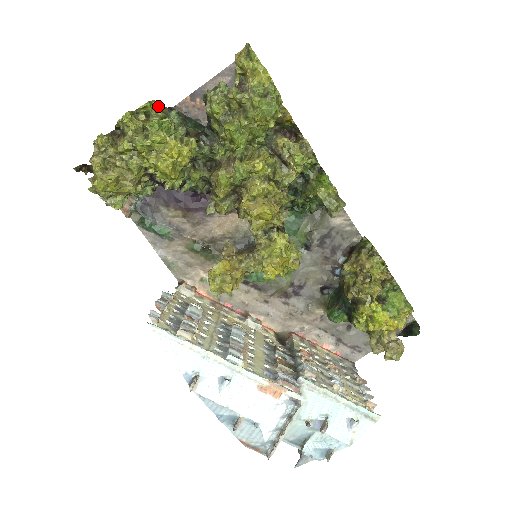
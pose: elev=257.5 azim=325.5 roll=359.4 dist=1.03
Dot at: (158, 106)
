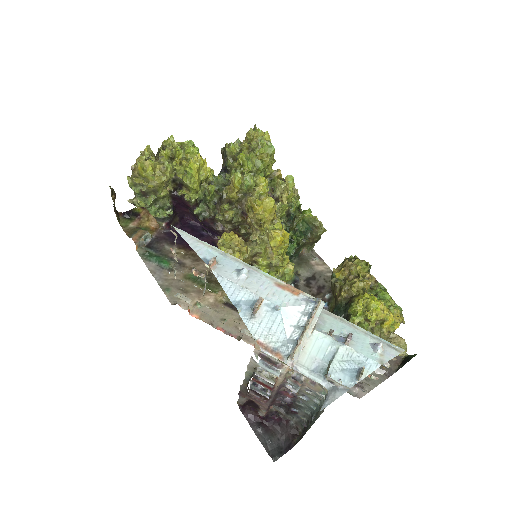
Dot at: occluded
